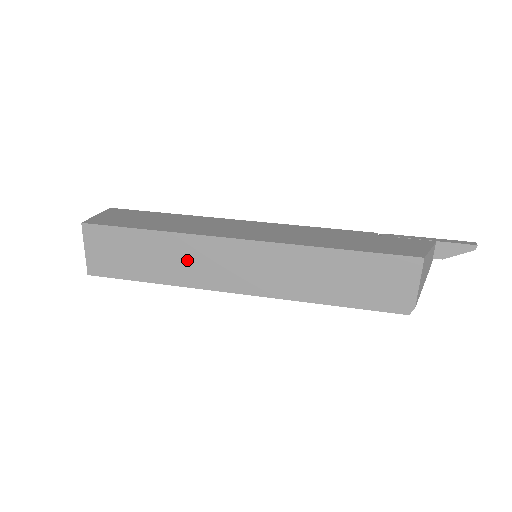
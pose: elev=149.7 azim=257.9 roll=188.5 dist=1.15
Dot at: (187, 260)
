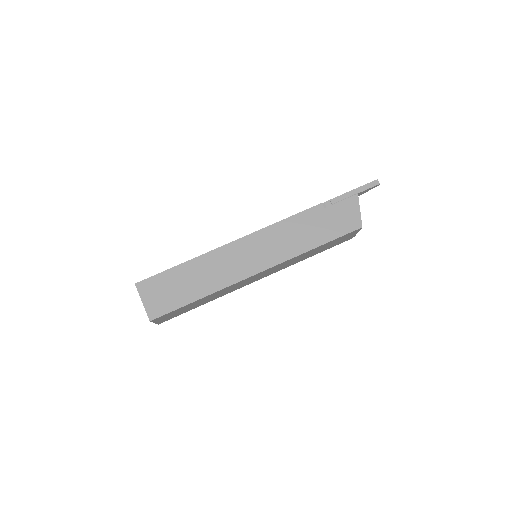
Dot at: (225, 291)
